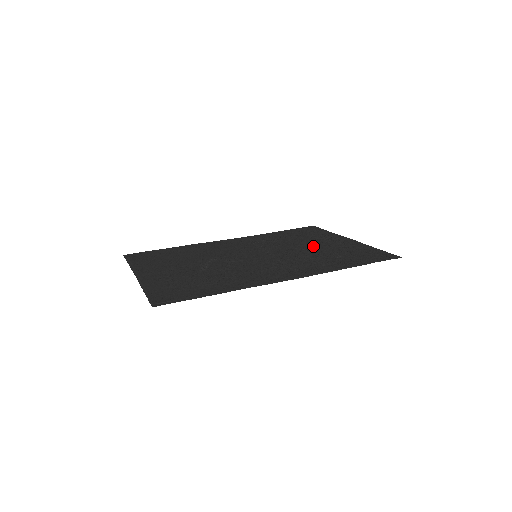
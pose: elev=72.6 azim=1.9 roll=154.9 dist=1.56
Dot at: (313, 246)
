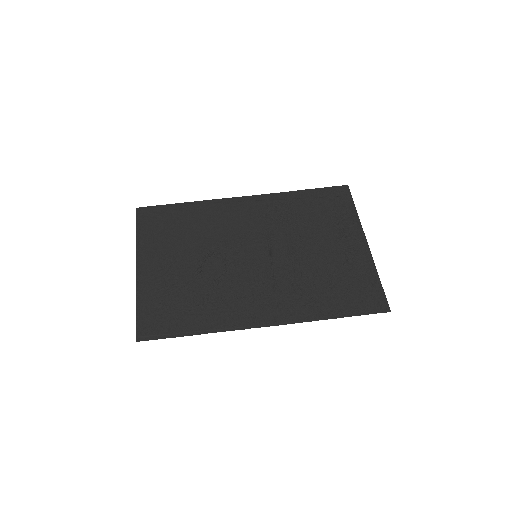
Dot at: (320, 249)
